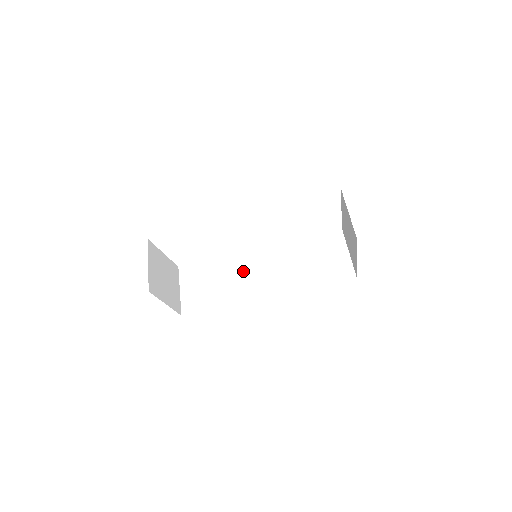
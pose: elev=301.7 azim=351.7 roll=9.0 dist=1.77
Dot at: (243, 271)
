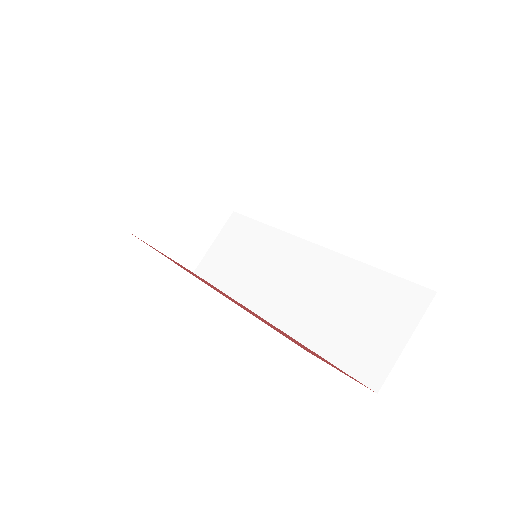
Dot at: (272, 262)
